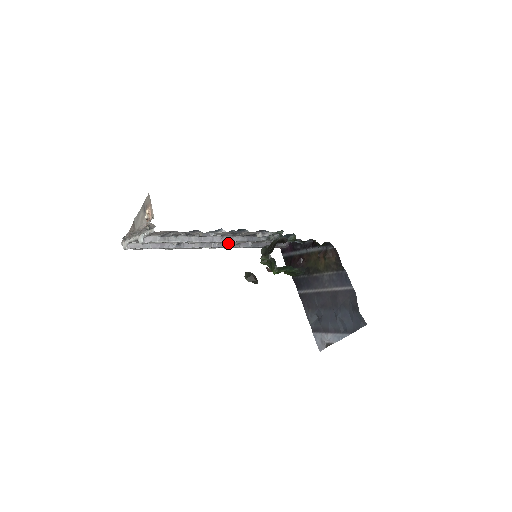
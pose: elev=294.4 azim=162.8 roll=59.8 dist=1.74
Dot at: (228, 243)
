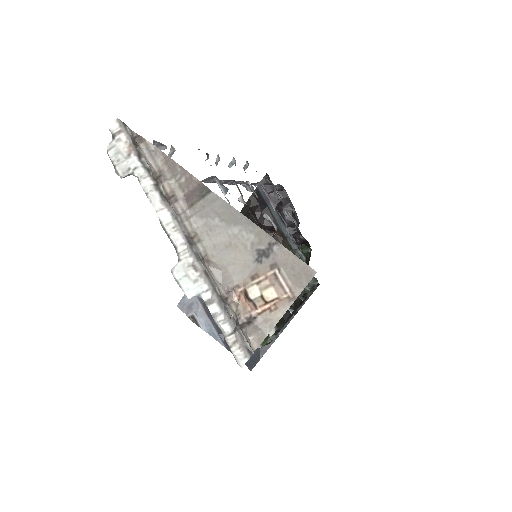
Dot at: occluded
